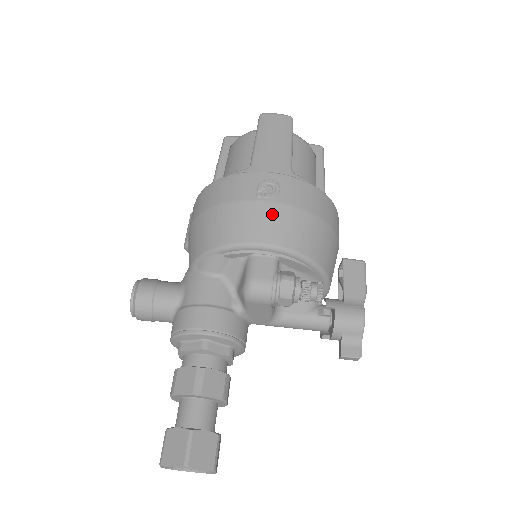
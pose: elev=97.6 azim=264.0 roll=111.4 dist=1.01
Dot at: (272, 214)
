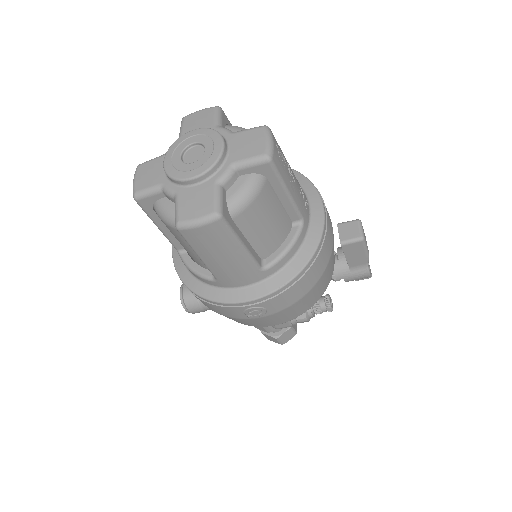
Dot at: (270, 319)
